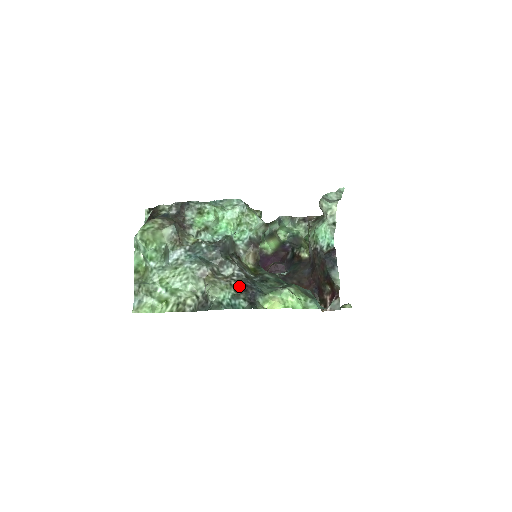
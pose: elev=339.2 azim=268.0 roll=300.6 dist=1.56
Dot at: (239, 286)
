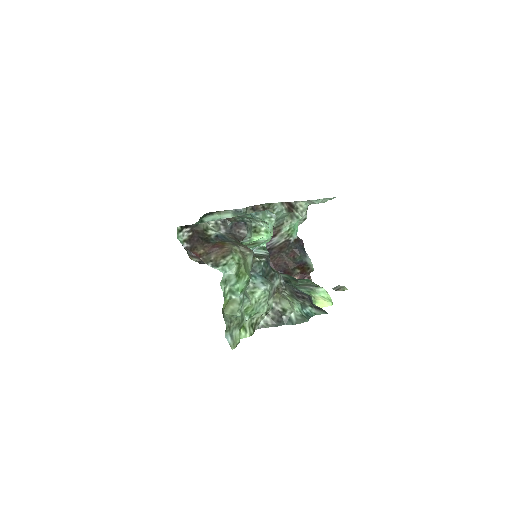
Dot at: (294, 294)
